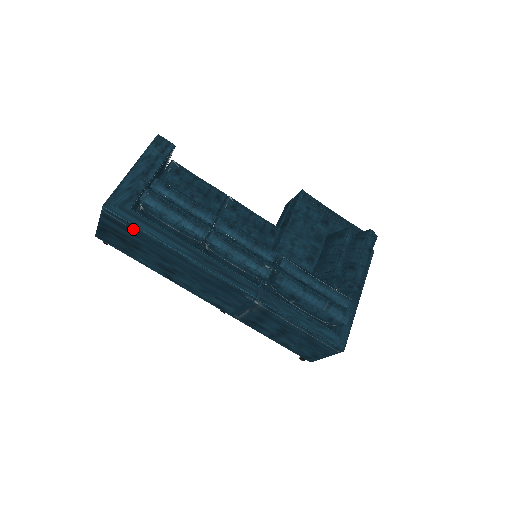
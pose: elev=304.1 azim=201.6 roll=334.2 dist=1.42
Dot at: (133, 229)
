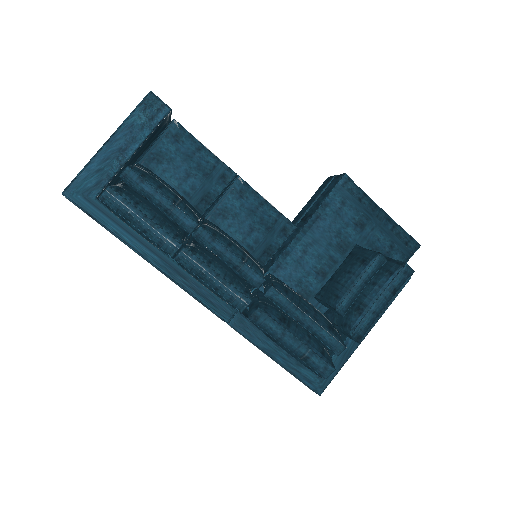
Dot at: (97, 222)
